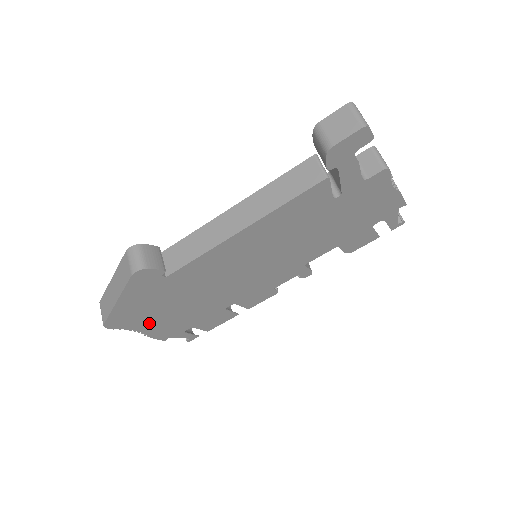
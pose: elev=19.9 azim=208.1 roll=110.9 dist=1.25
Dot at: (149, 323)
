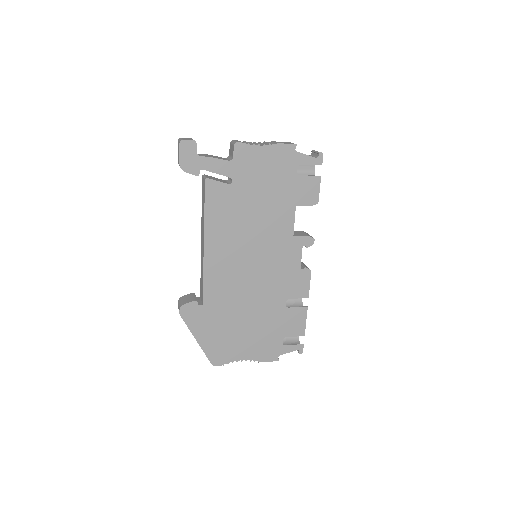
Dot at: (243, 349)
